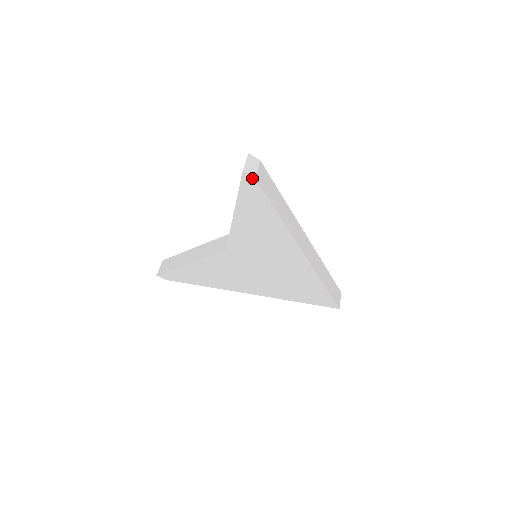
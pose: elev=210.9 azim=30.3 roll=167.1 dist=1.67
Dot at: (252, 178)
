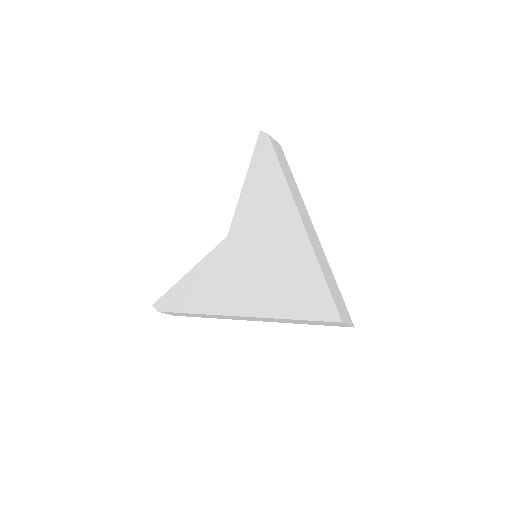
Dot at: (266, 135)
